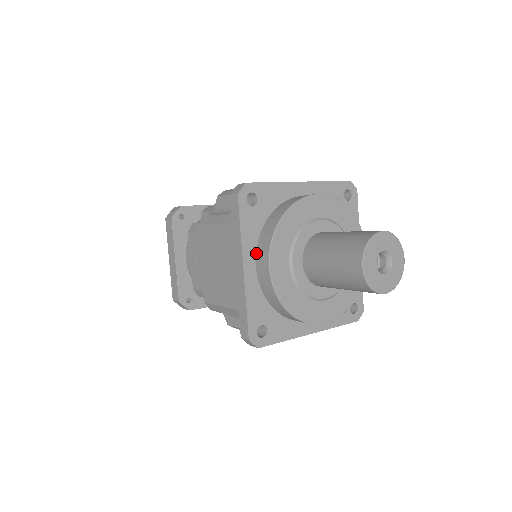
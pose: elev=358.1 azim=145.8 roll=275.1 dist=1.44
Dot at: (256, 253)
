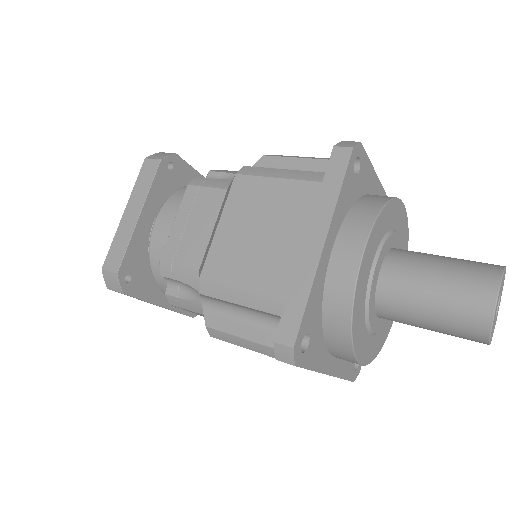
Dot at: (338, 233)
